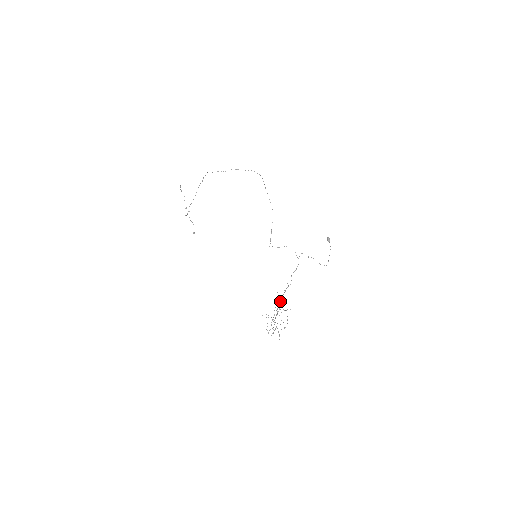
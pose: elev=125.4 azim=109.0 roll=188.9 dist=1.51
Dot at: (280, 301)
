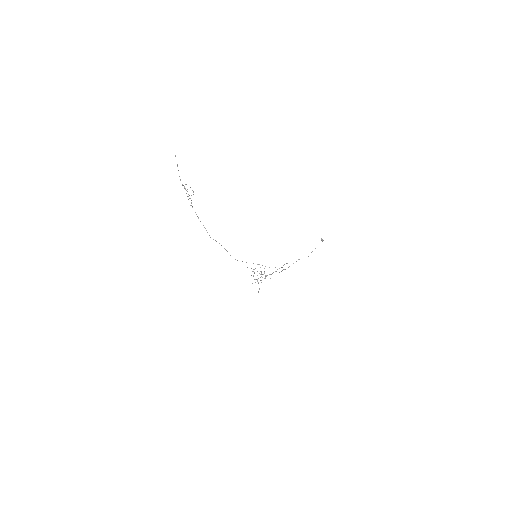
Dot at: occluded
